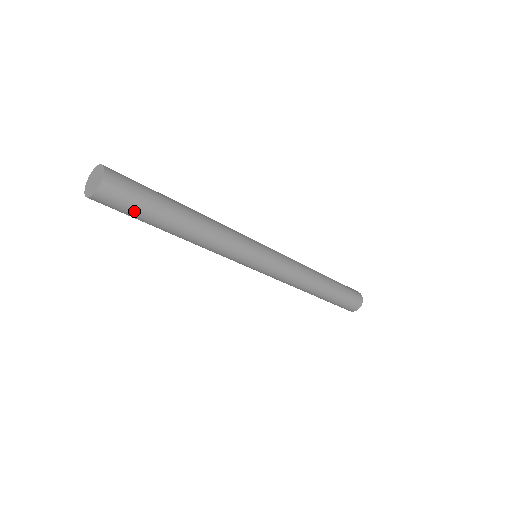
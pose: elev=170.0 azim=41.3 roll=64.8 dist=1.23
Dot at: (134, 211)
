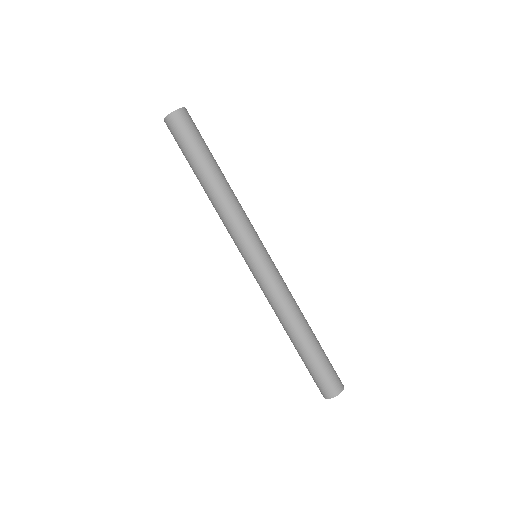
Dot at: (189, 141)
